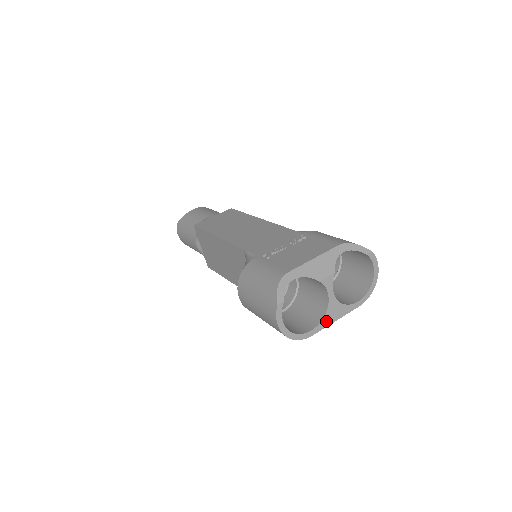
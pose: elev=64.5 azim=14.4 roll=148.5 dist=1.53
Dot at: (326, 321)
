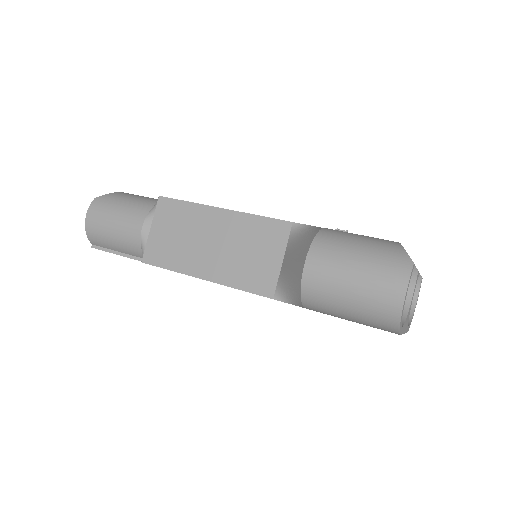
Dot at: (404, 326)
